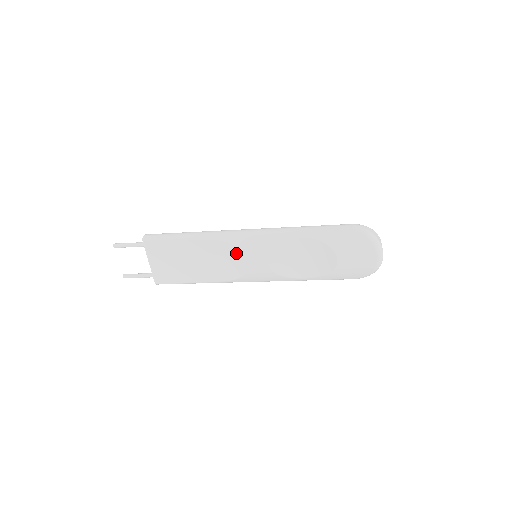
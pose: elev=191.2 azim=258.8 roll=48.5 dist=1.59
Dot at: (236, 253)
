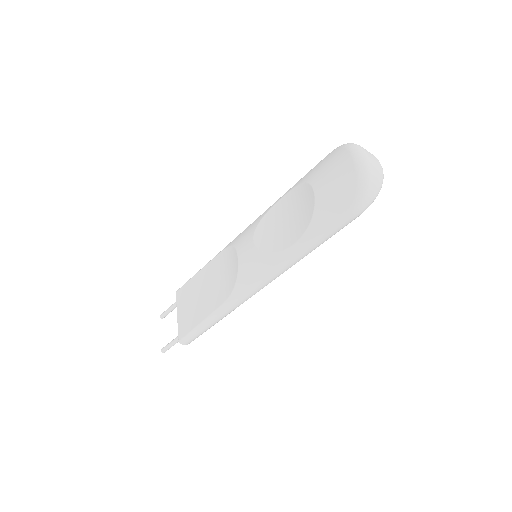
Dot at: (232, 253)
